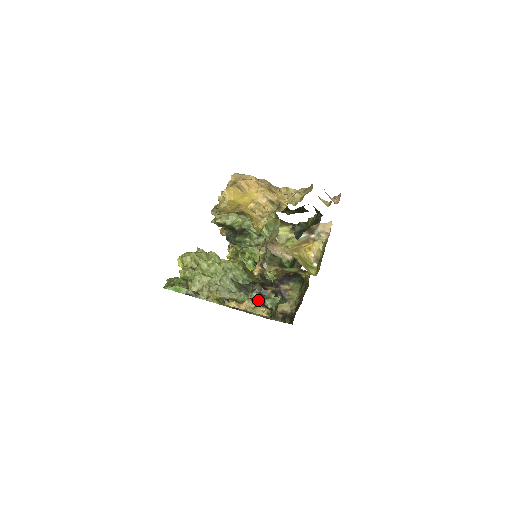
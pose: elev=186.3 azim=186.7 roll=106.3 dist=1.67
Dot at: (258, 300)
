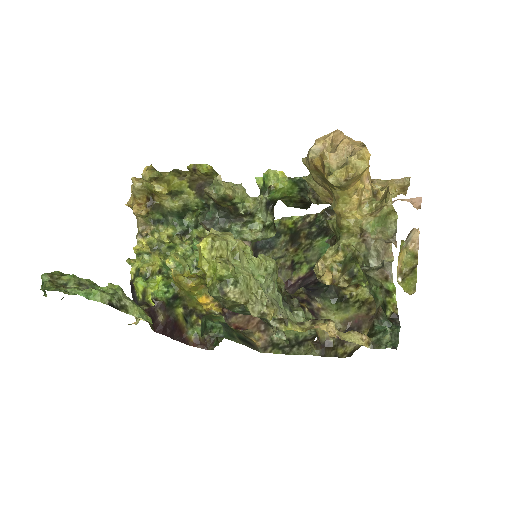
Dot at: occluded
